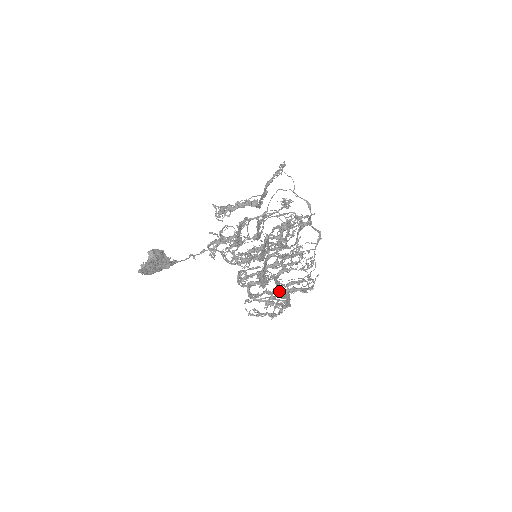
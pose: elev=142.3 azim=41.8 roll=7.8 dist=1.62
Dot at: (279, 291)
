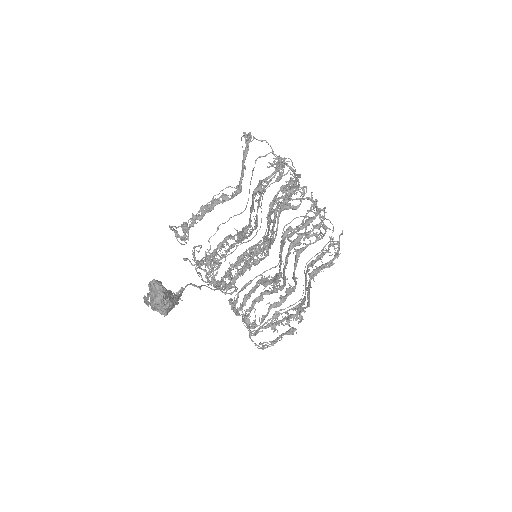
Dot at: (292, 291)
